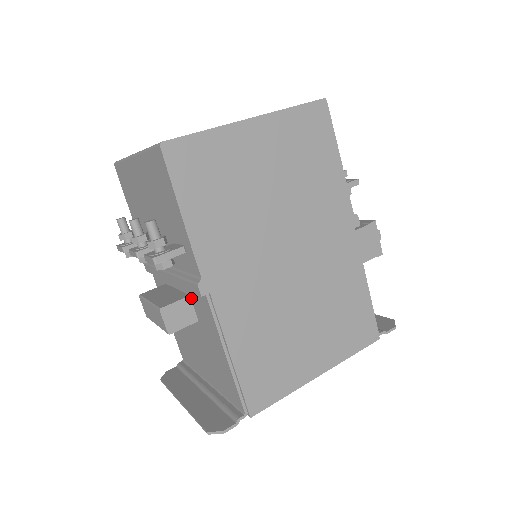
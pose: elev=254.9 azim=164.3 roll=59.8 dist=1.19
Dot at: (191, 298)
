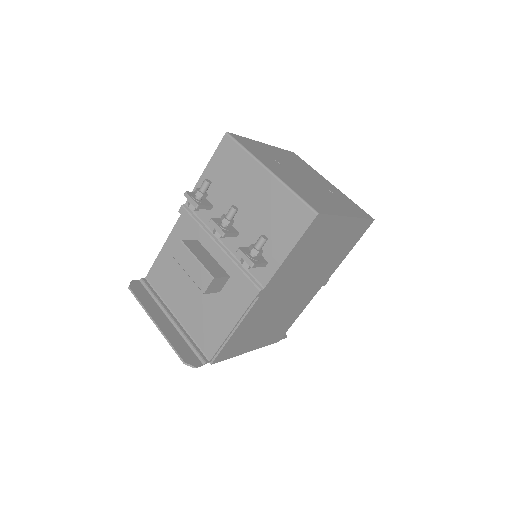
Dot at: (230, 279)
